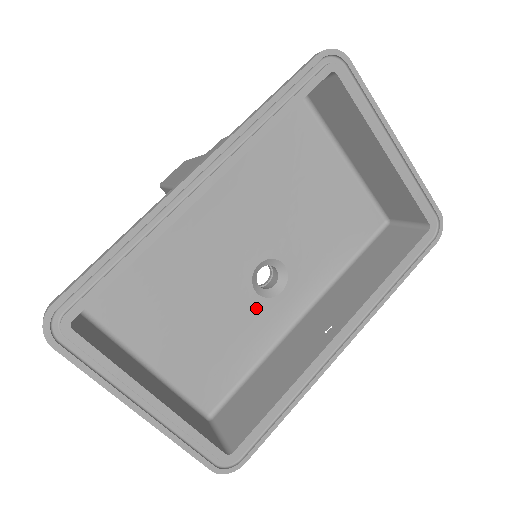
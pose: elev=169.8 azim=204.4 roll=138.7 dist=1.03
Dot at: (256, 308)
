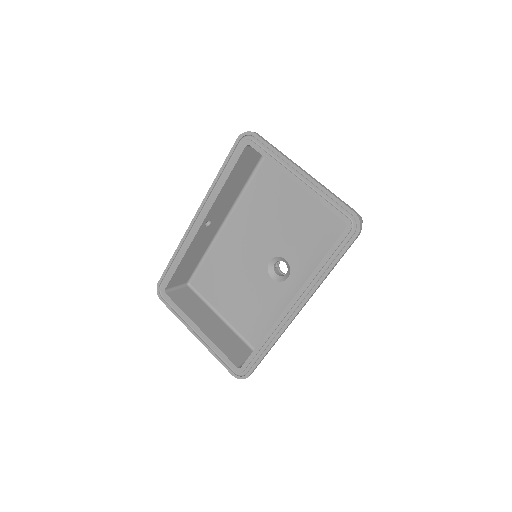
Dot at: (274, 288)
